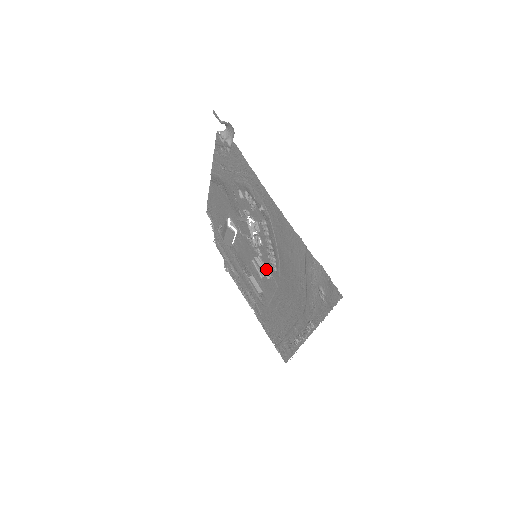
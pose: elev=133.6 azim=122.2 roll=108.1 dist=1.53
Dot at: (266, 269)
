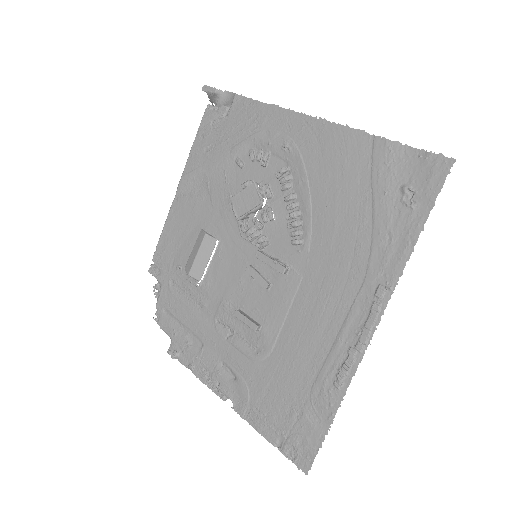
Dot at: (278, 260)
